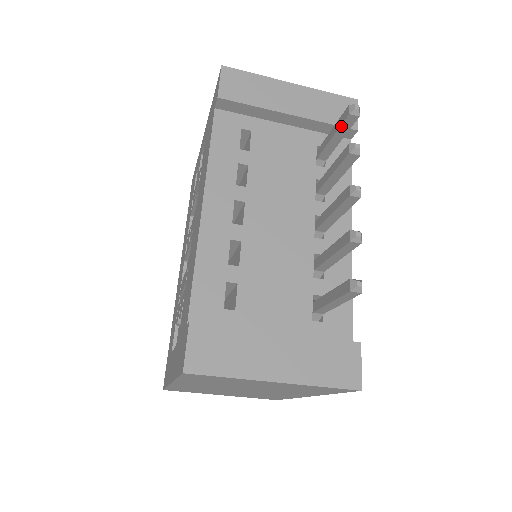
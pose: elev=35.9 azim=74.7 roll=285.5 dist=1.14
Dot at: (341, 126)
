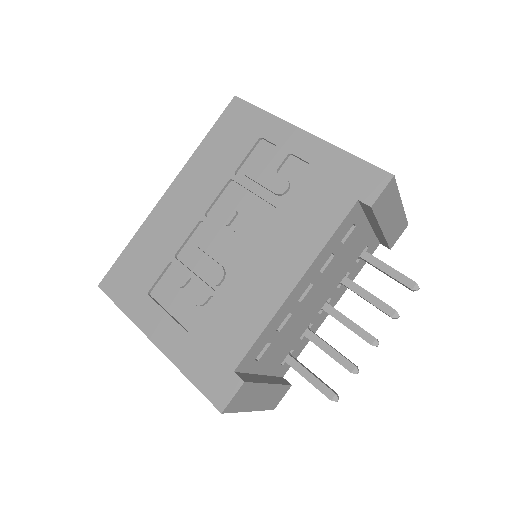
Dot at: (399, 281)
